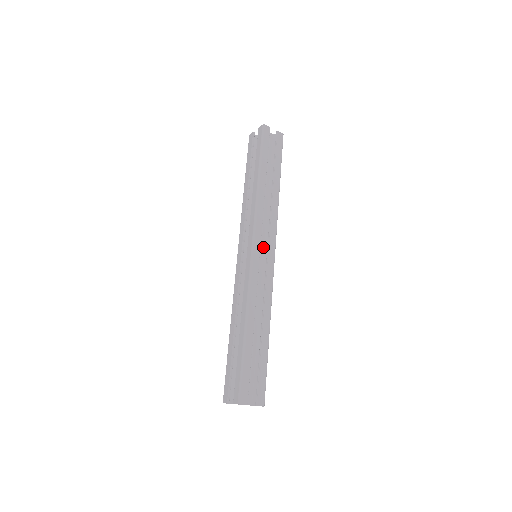
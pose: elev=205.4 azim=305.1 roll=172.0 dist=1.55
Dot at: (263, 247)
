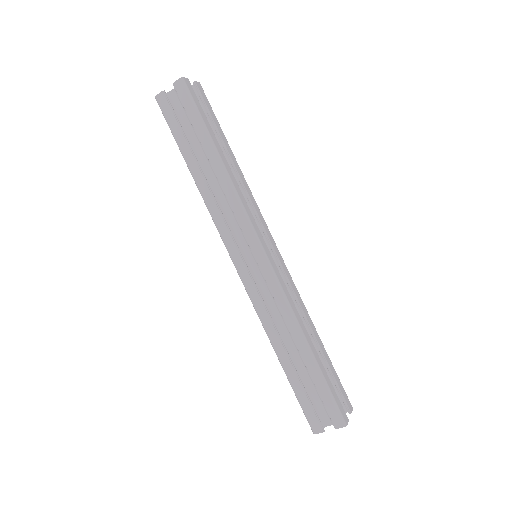
Dot at: occluded
